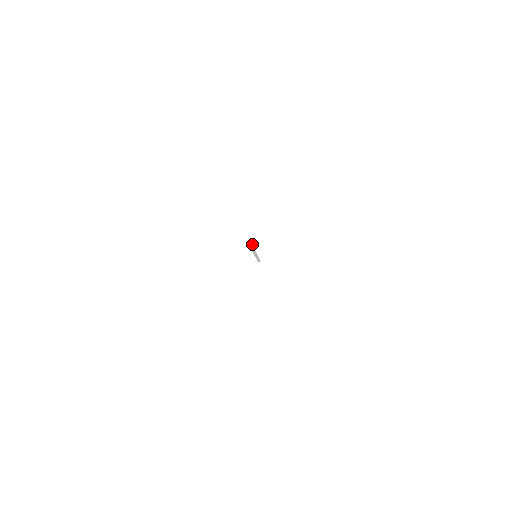
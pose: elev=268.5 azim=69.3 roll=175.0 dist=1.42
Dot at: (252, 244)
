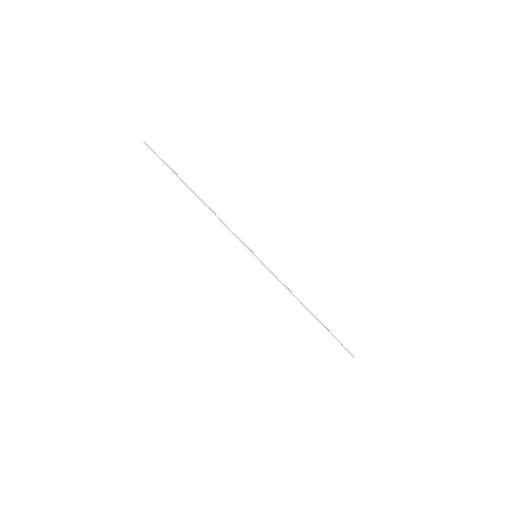
Dot at: (168, 166)
